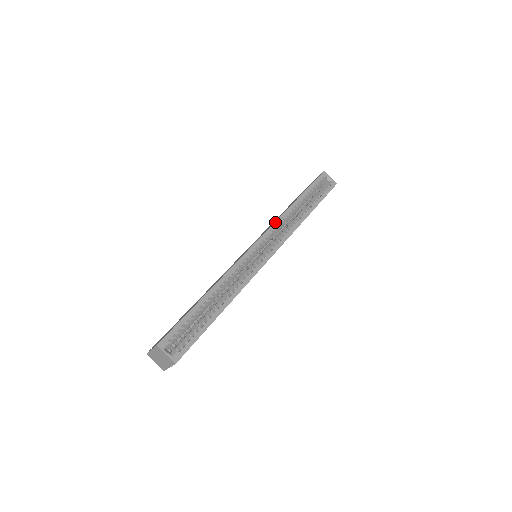
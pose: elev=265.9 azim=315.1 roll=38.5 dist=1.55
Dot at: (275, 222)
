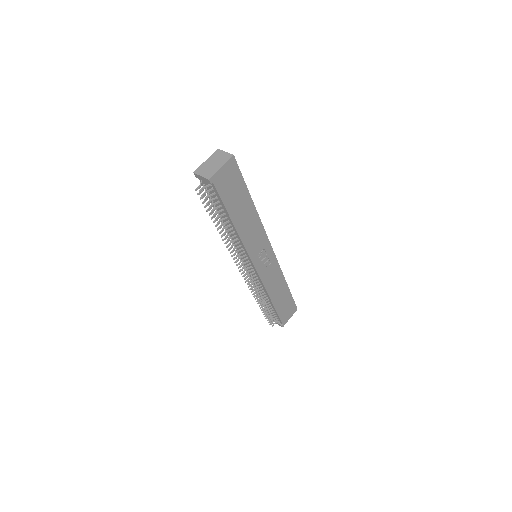
Dot at: occluded
